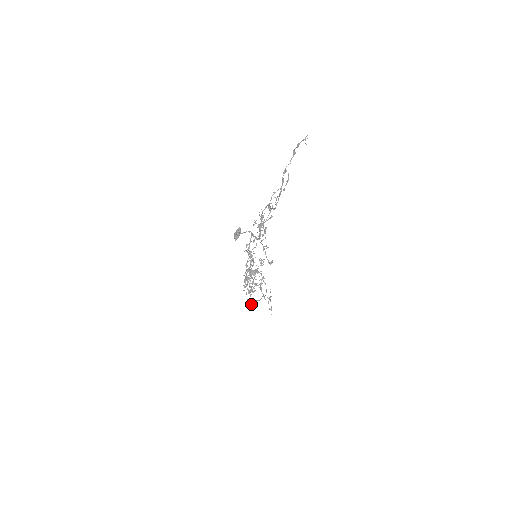
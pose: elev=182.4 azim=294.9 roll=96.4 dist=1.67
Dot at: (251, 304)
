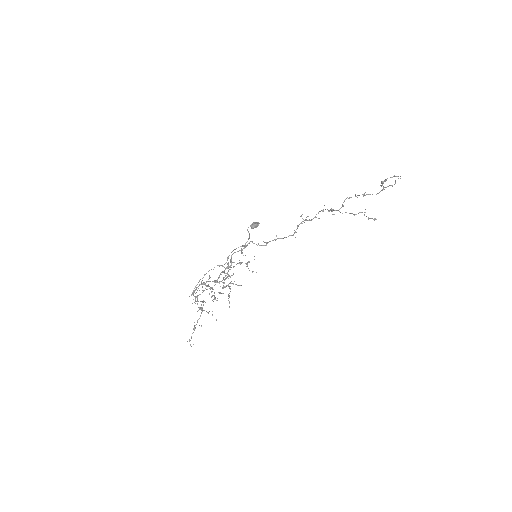
Dot at: (200, 309)
